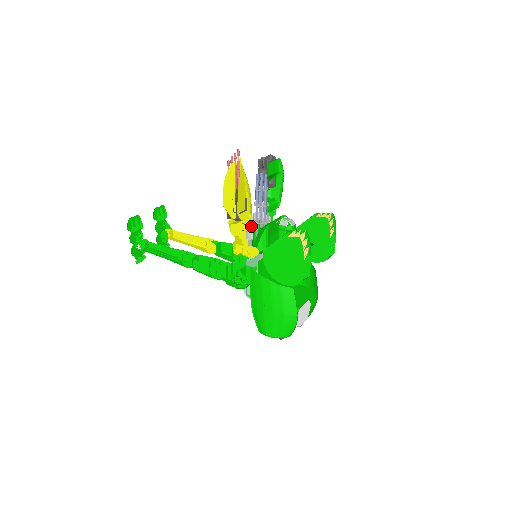
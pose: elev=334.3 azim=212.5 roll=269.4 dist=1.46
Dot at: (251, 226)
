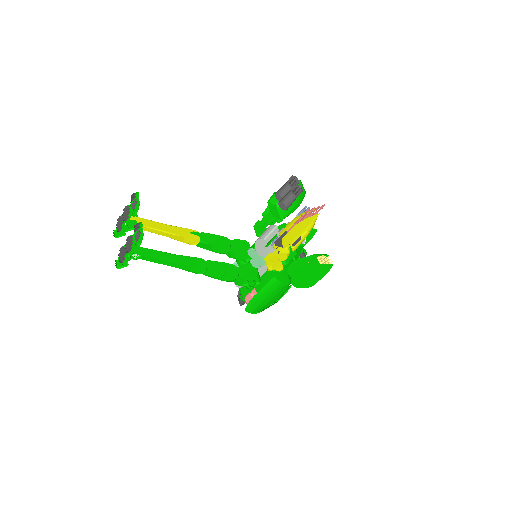
Dot at: occluded
